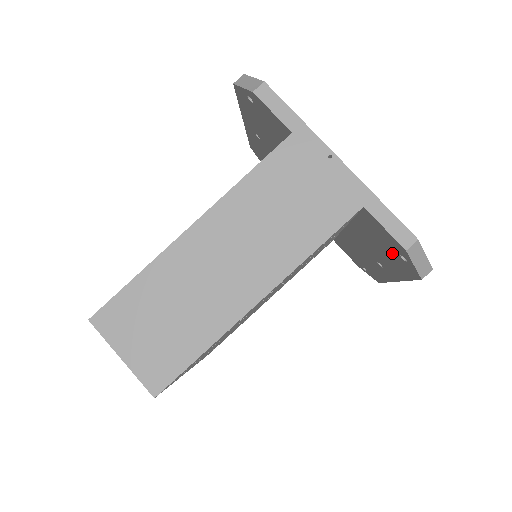
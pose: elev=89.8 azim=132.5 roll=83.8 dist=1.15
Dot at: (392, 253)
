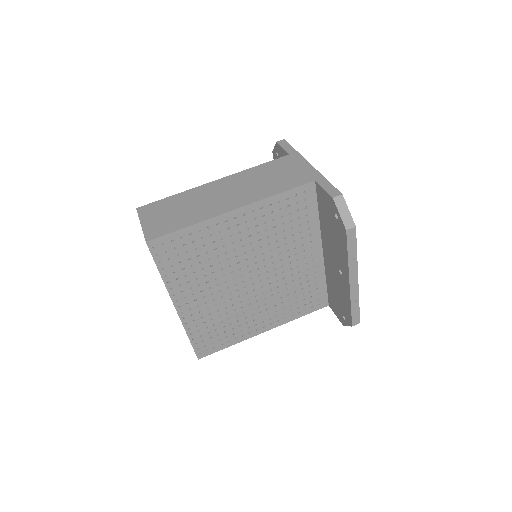
Dot at: (334, 224)
